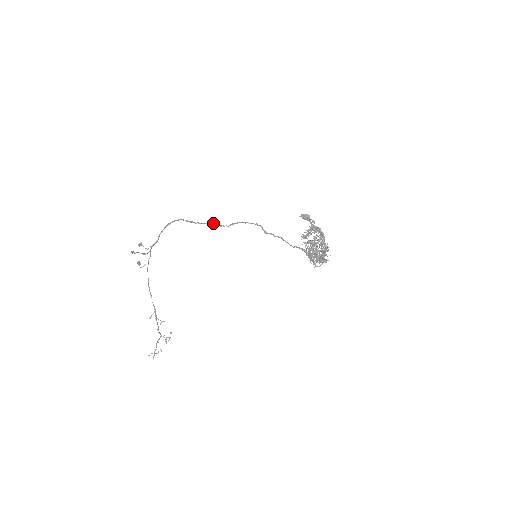
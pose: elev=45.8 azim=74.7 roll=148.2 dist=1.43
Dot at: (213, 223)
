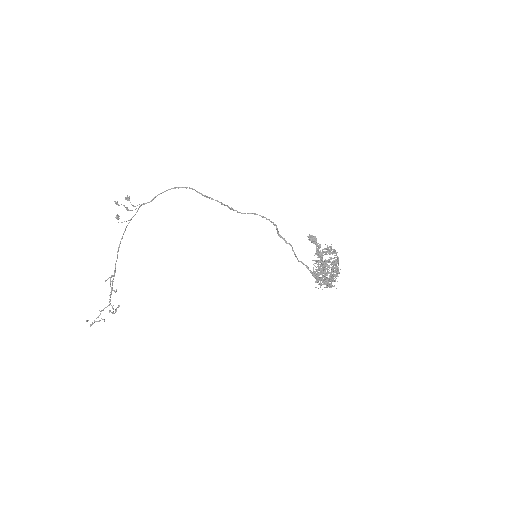
Dot at: occluded
